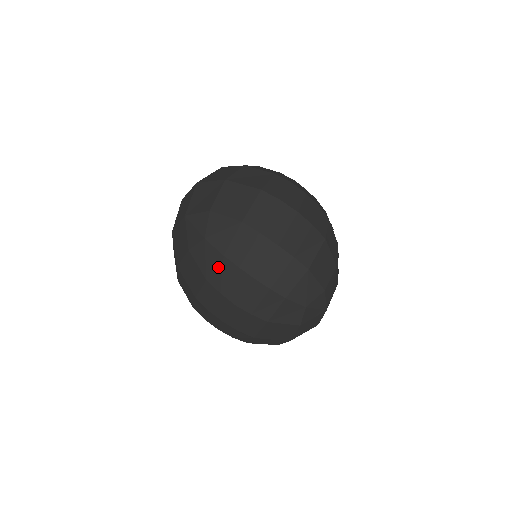
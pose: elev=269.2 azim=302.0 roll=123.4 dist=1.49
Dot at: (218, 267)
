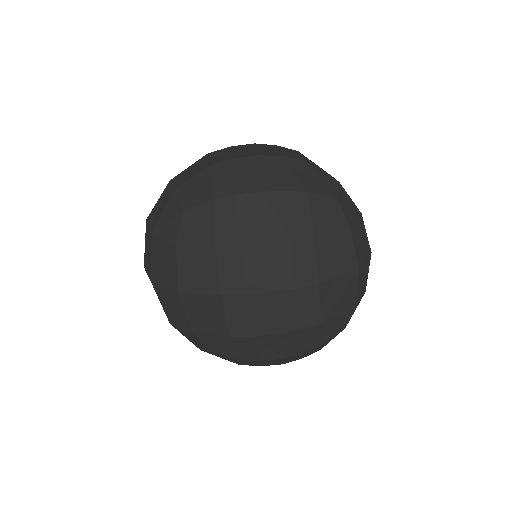
Dot at: (217, 217)
